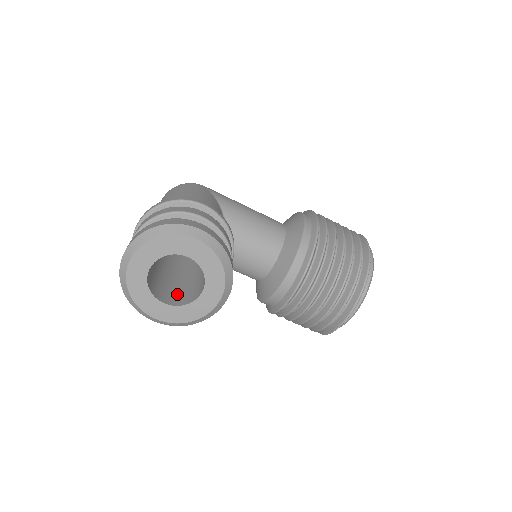
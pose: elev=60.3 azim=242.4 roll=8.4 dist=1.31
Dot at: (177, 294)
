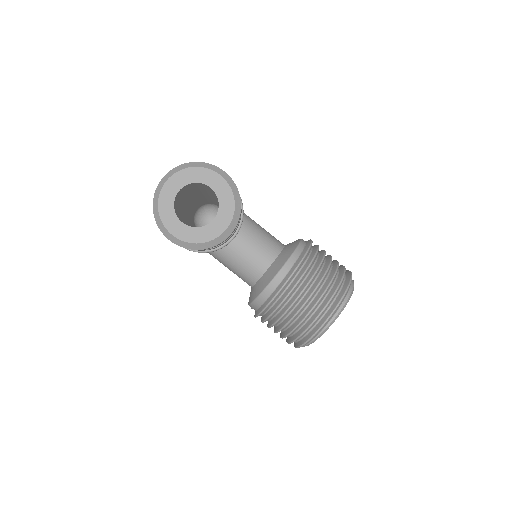
Dot at: occluded
